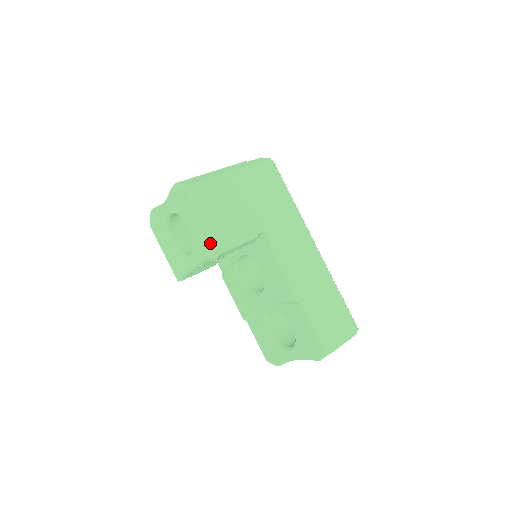
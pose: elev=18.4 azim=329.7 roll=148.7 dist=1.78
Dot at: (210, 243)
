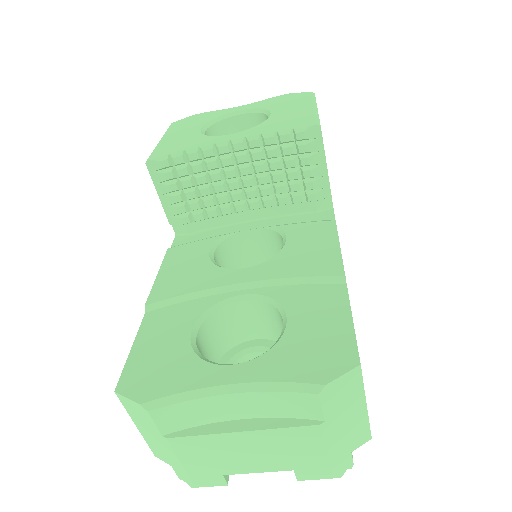
Dot at: (309, 118)
